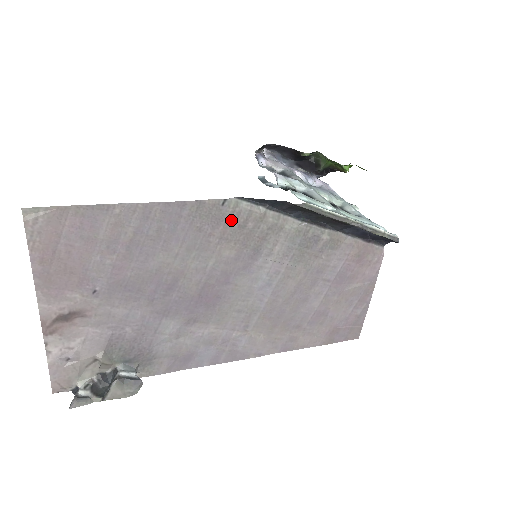
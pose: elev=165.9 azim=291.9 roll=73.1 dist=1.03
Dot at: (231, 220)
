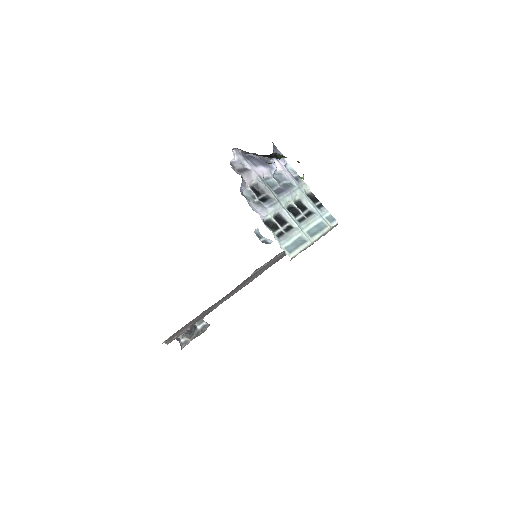
Dot at: occluded
